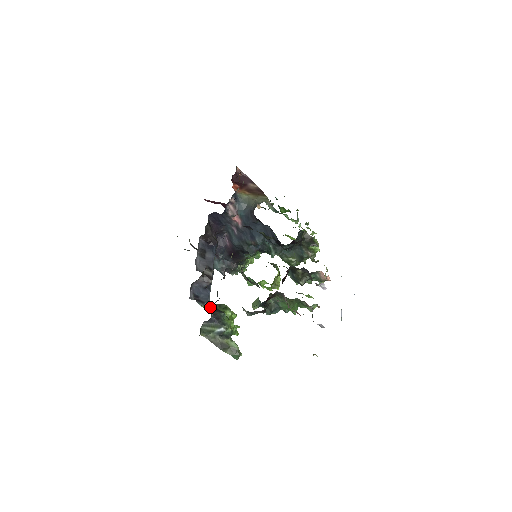
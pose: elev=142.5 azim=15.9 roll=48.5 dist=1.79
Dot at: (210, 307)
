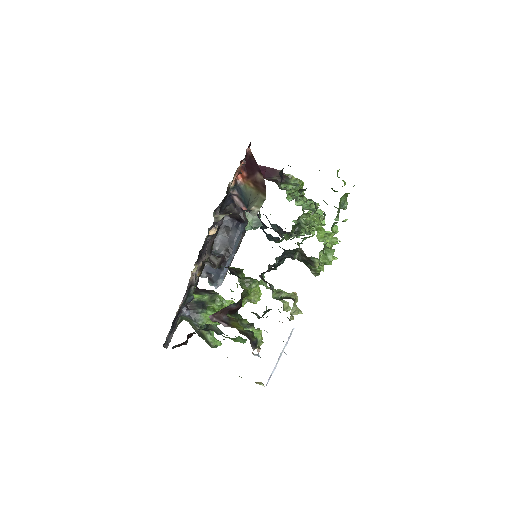
Dot at: (198, 298)
